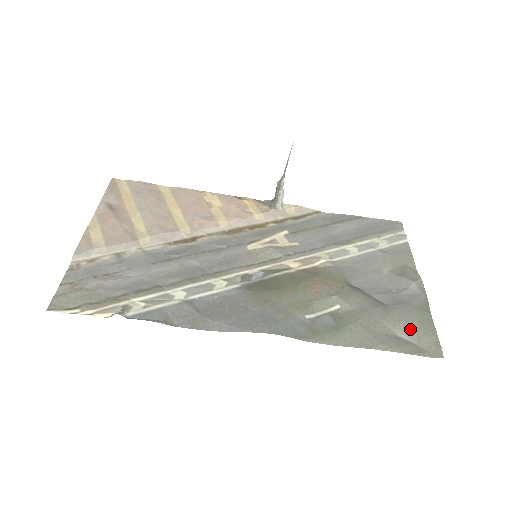
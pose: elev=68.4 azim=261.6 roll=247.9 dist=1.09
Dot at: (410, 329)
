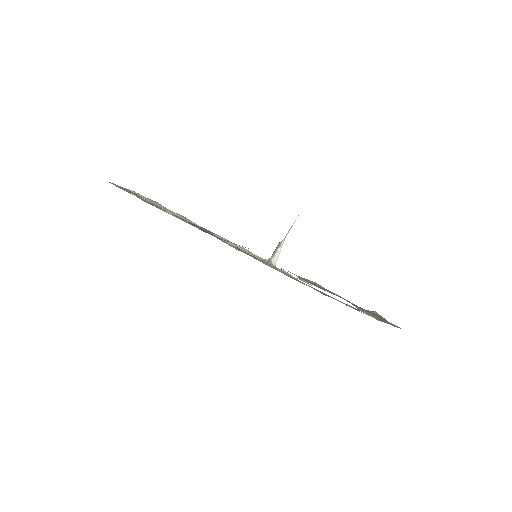
Dot at: (373, 315)
